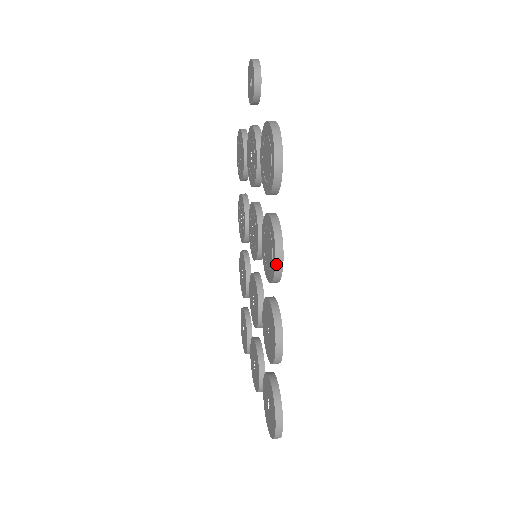
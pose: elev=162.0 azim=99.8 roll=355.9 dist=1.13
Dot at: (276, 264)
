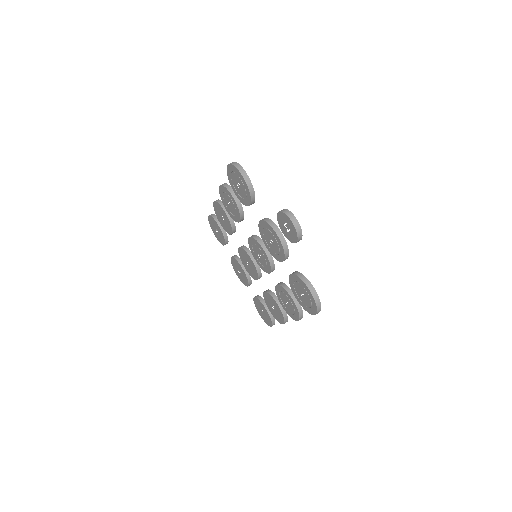
Dot at: occluded
